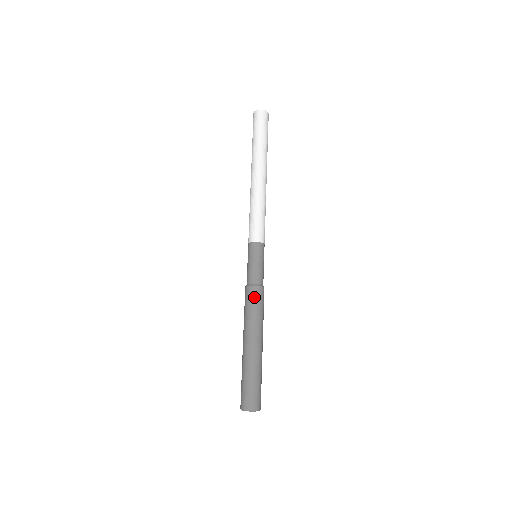
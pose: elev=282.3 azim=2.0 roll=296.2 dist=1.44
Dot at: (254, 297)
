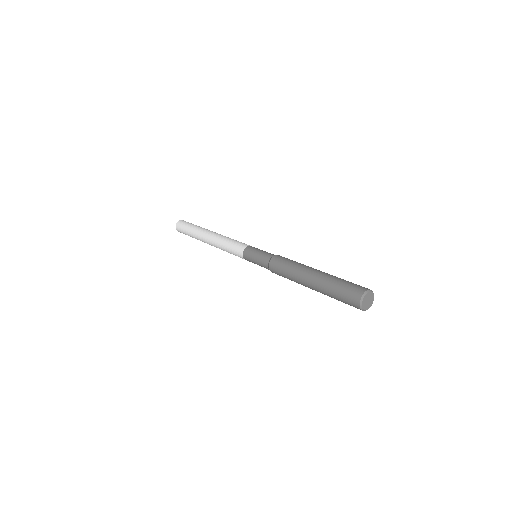
Dot at: (283, 258)
